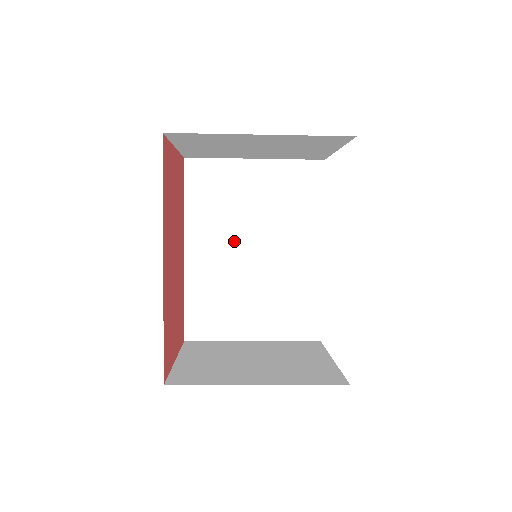
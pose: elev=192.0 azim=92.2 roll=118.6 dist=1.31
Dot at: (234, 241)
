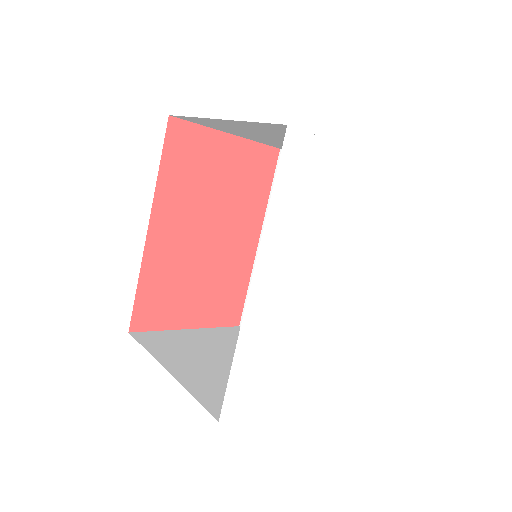
Dot at: occluded
